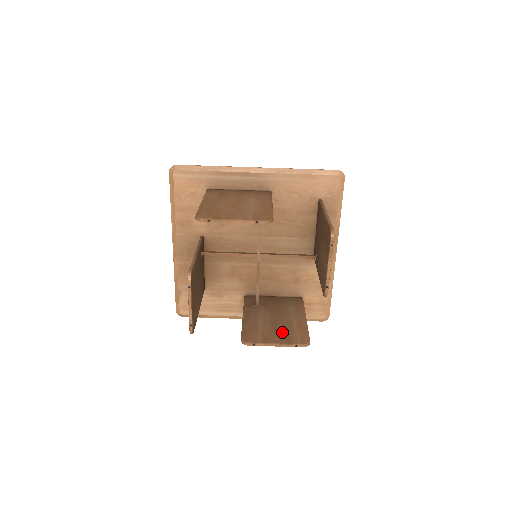
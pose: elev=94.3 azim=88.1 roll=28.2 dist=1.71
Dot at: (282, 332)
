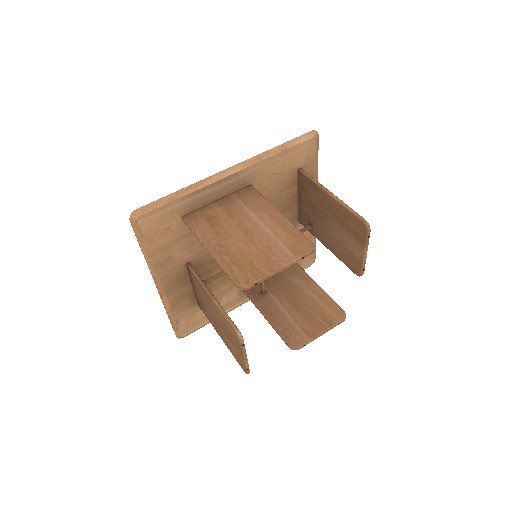
Dot at: (315, 315)
